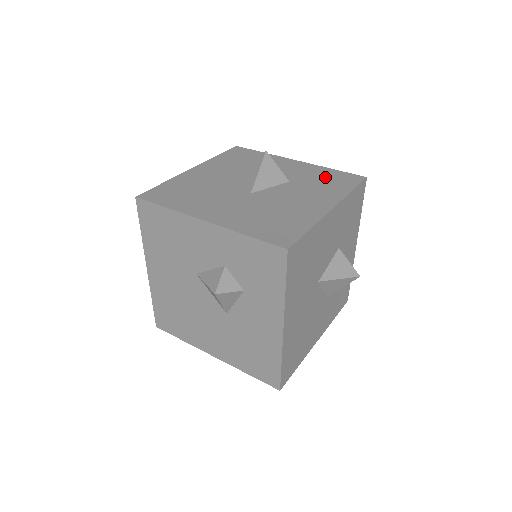
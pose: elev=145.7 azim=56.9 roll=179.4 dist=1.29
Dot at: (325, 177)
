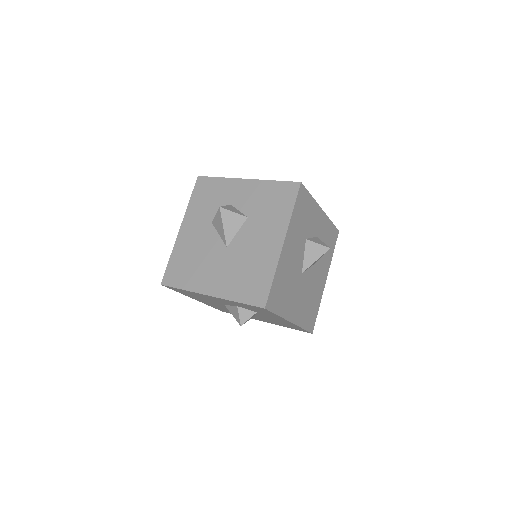
Dot at: (271, 198)
